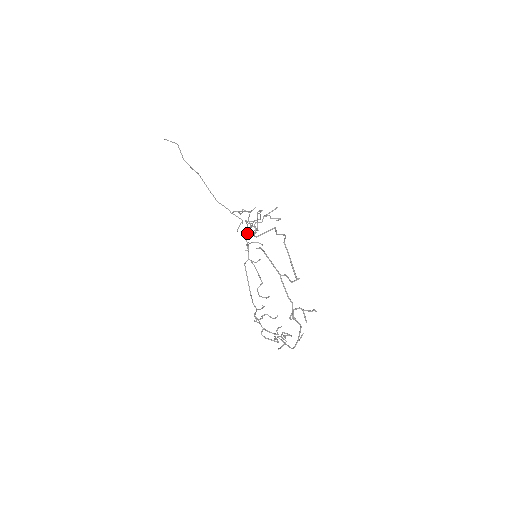
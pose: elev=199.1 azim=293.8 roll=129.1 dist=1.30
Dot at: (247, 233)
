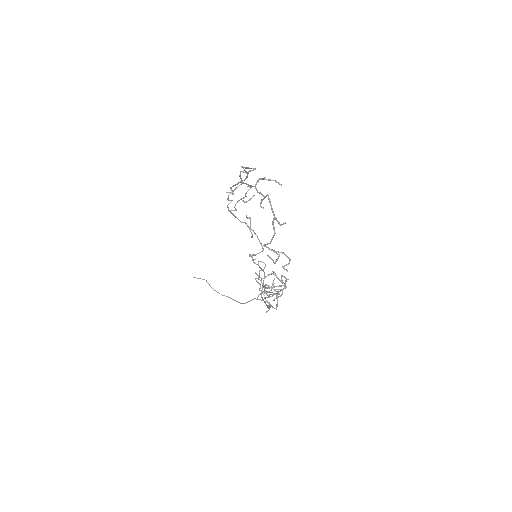
Dot at: occluded
